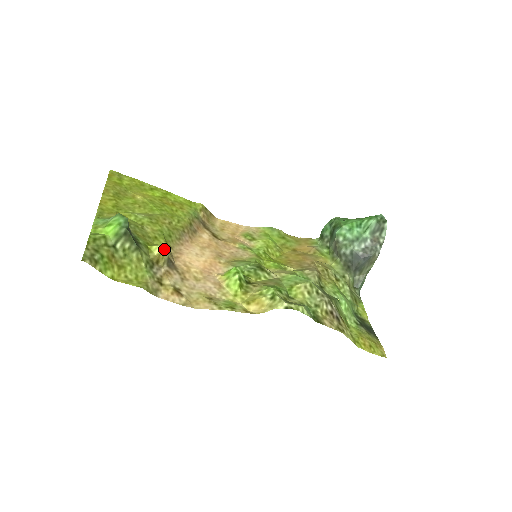
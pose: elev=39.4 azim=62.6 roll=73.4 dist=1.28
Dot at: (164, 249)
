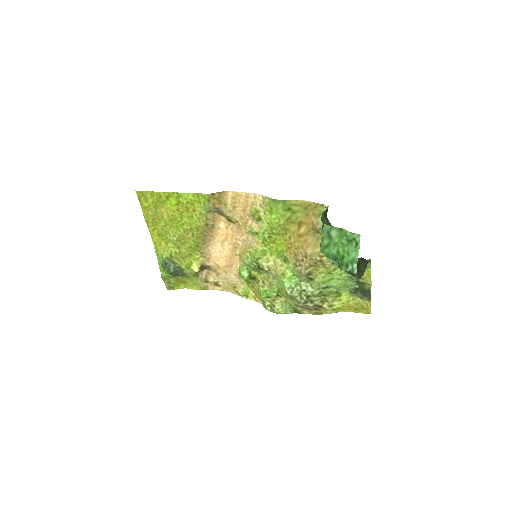
Dot at: occluded
